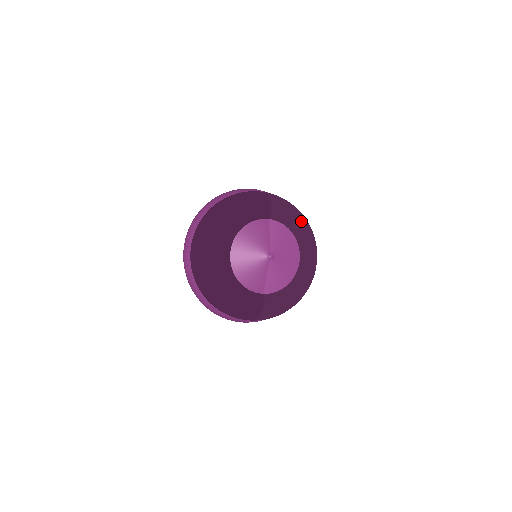
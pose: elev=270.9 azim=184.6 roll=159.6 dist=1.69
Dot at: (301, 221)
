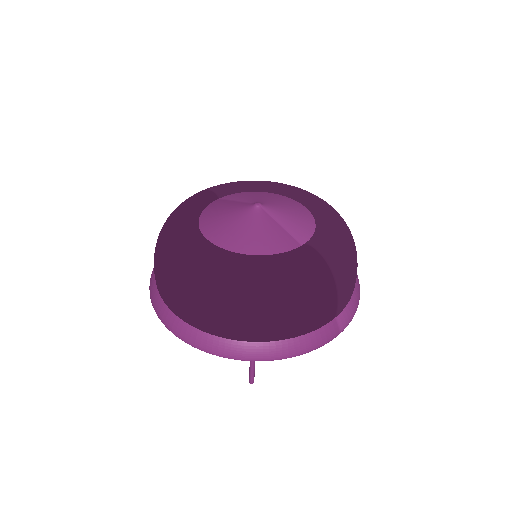
Dot at: occluded
